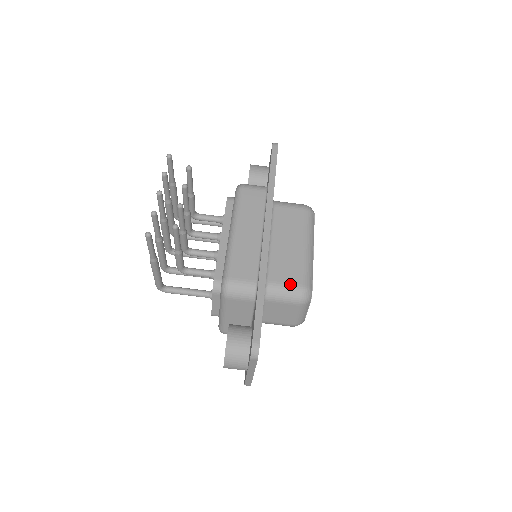
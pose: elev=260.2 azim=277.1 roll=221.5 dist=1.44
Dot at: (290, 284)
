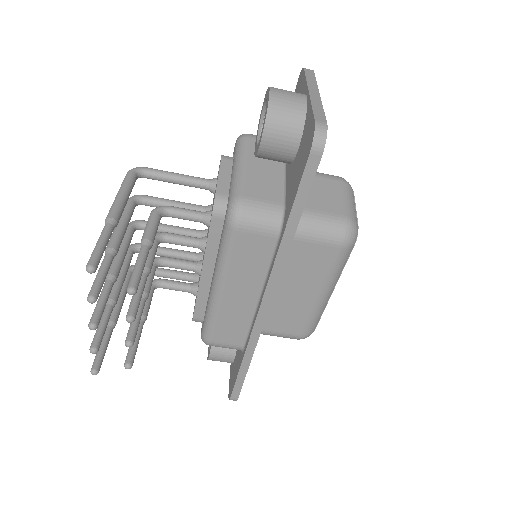
Dot at: (287, 334)
